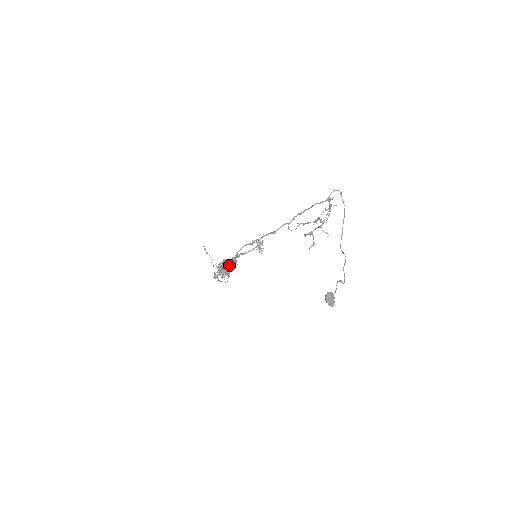
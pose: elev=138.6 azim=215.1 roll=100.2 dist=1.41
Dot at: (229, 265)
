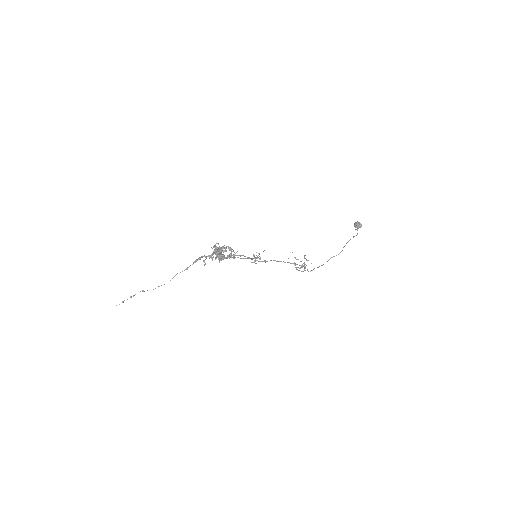
Dot at: occluded
